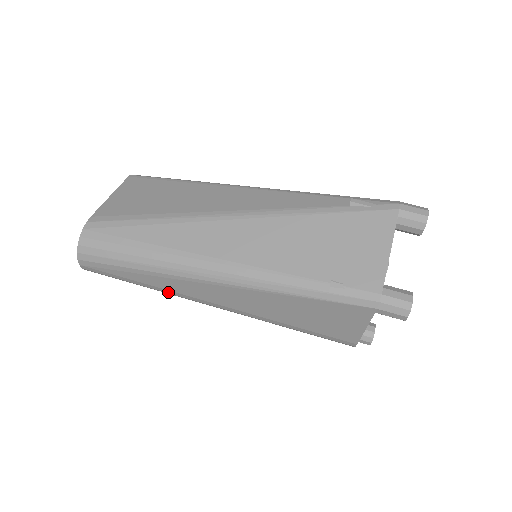
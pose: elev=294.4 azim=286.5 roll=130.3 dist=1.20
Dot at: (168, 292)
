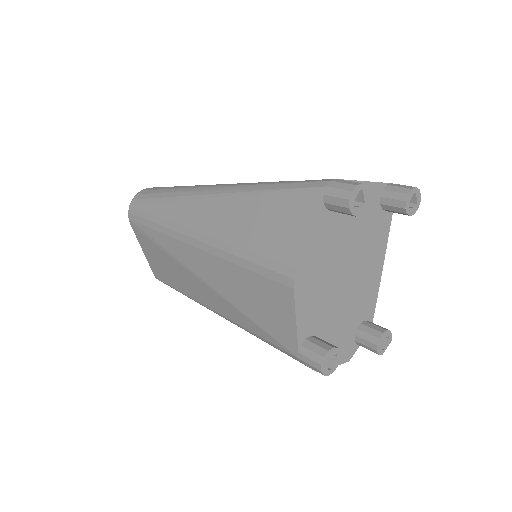
Dot at: (168, 226)
